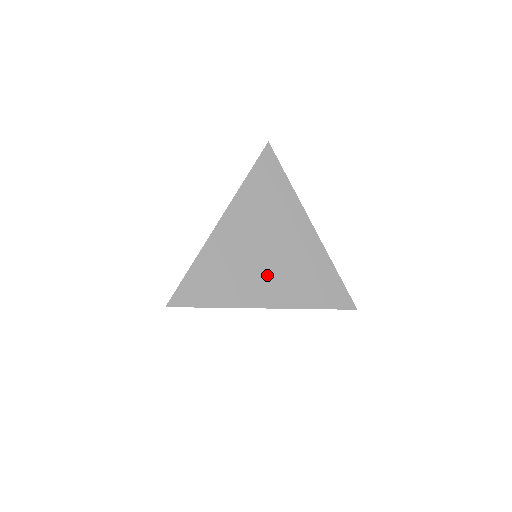
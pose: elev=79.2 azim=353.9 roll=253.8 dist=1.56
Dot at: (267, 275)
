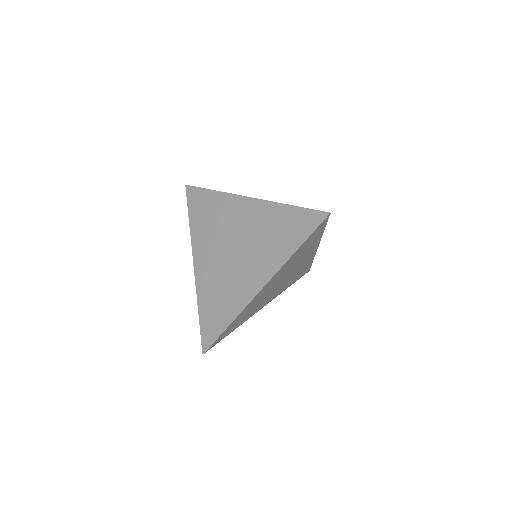
Dot at: (272, 294)
